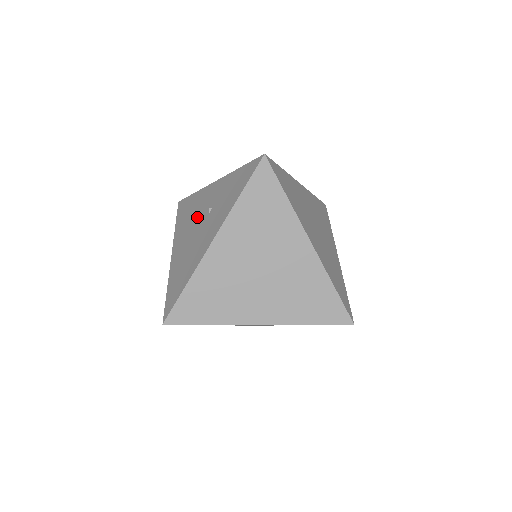
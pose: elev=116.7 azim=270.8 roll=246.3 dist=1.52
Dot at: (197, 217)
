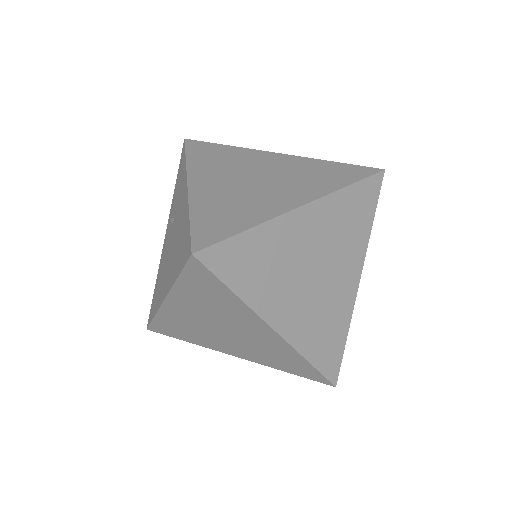
Dot at: (167, 251)
